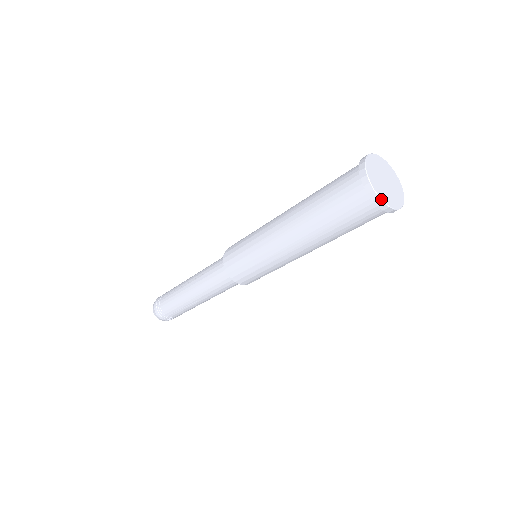
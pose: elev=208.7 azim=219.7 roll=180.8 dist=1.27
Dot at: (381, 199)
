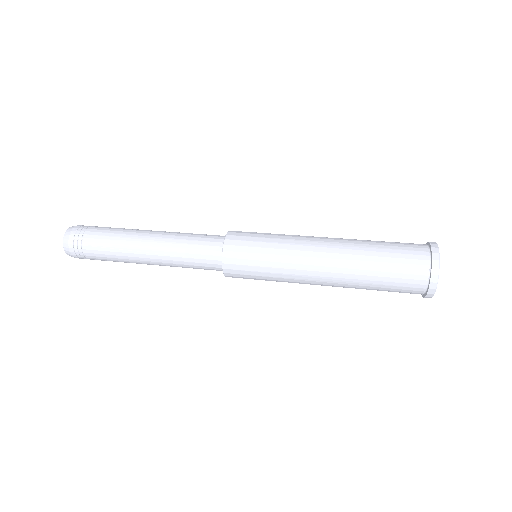
Dot at: occluded
